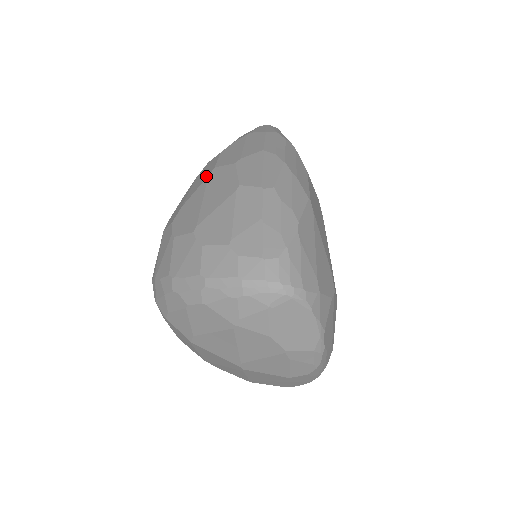
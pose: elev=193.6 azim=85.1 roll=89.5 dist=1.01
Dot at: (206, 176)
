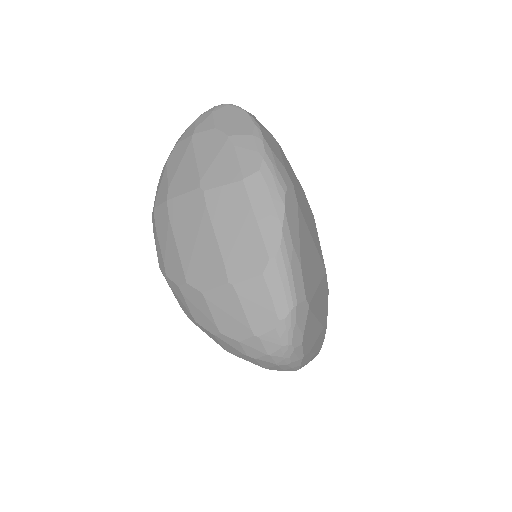
Dot at: occluded
